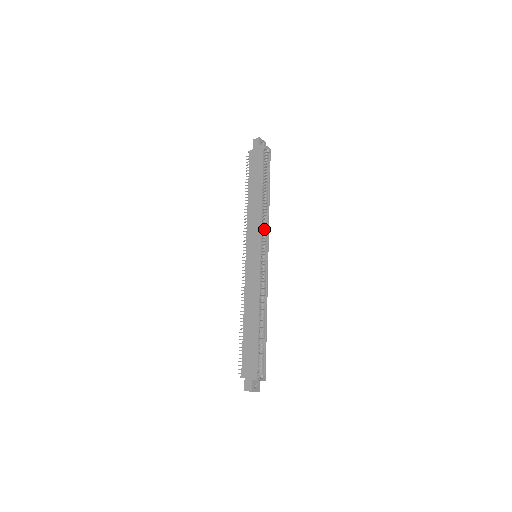
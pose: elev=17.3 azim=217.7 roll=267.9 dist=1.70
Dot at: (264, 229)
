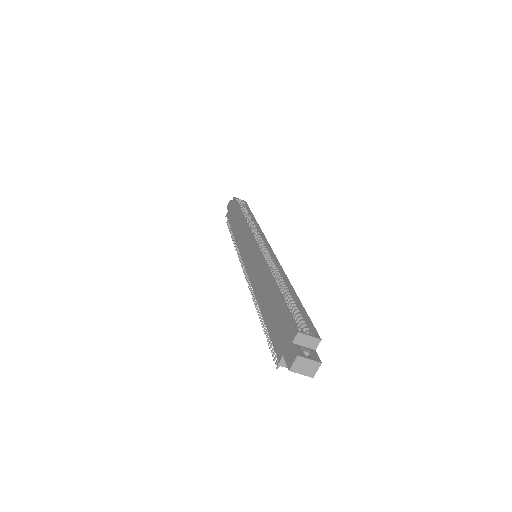
Dot at: occluded
